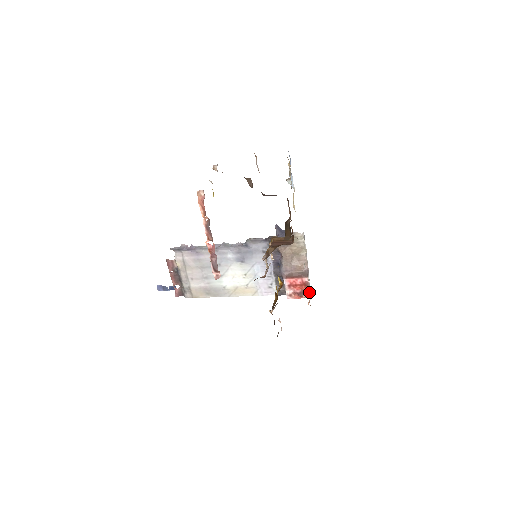
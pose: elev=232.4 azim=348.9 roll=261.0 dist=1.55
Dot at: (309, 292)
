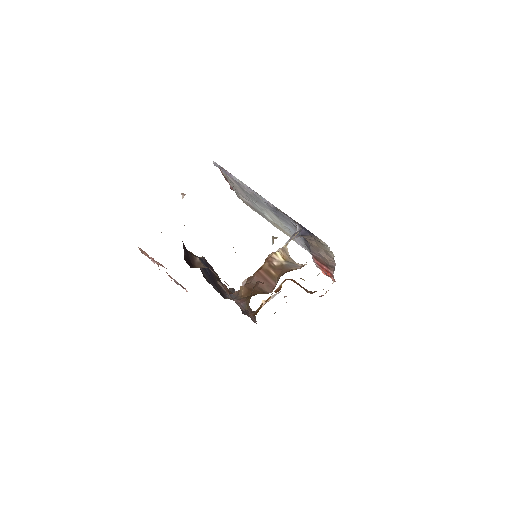
Dot at: (333, 282)
